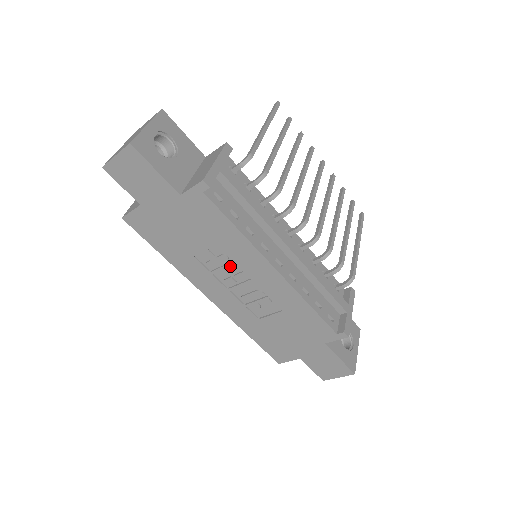
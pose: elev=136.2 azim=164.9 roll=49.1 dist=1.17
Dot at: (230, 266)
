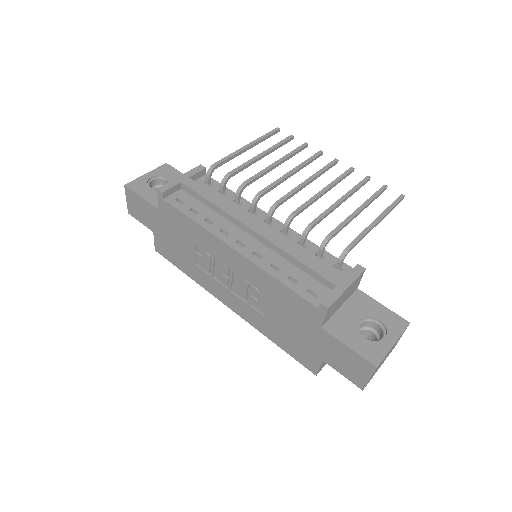
Dot at: (216, 263)
